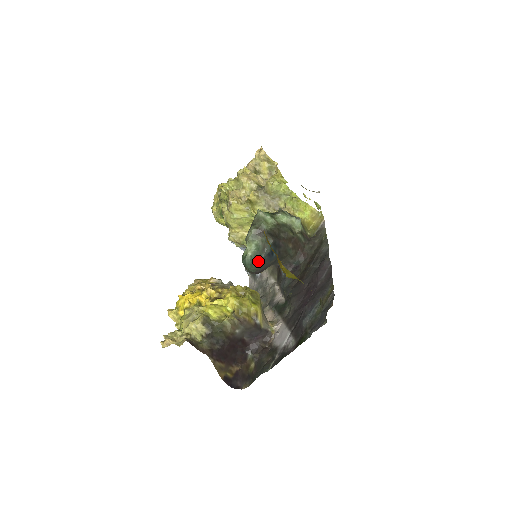
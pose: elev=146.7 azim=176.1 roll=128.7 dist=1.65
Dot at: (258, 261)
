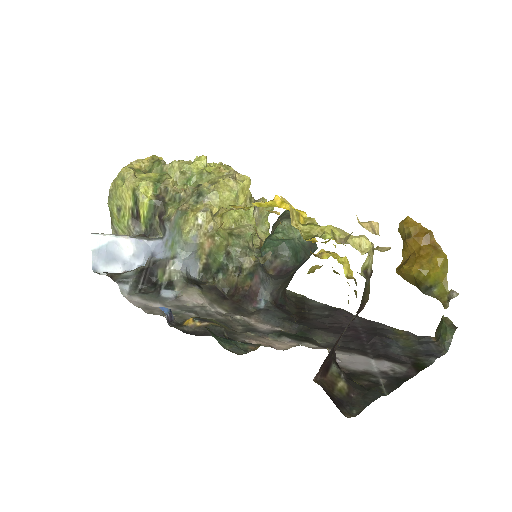
Dot at: (306, 255)
